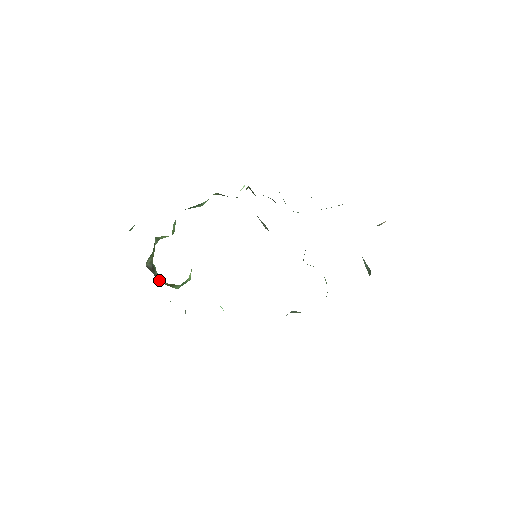
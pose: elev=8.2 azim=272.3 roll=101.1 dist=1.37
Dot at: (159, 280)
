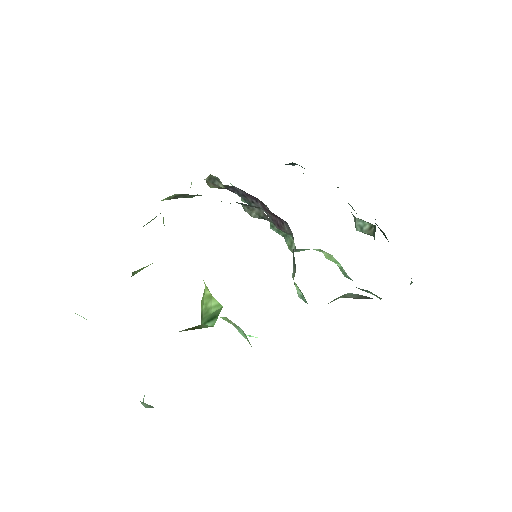
Dot at: occluded
